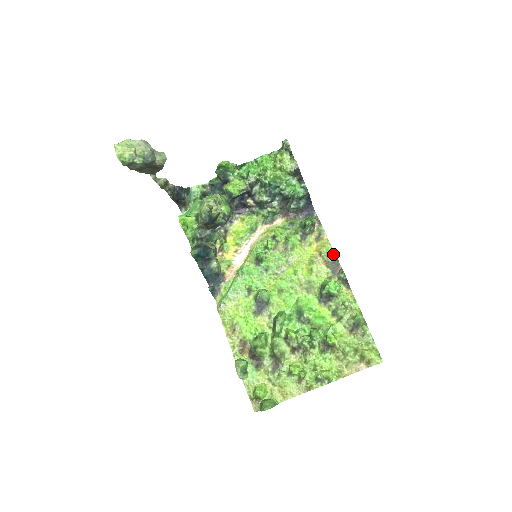
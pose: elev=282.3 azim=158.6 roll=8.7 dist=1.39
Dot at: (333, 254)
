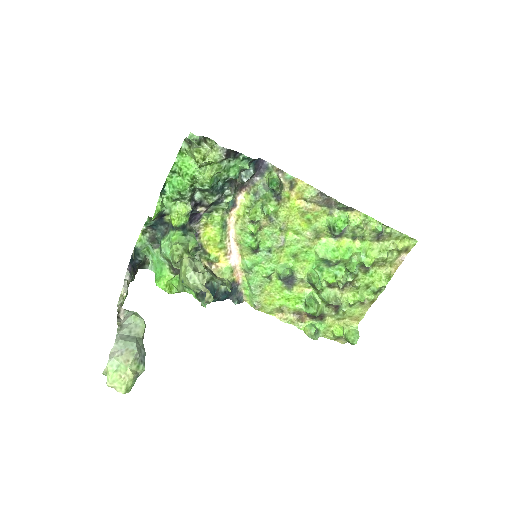
Dot at: (318, 193)
